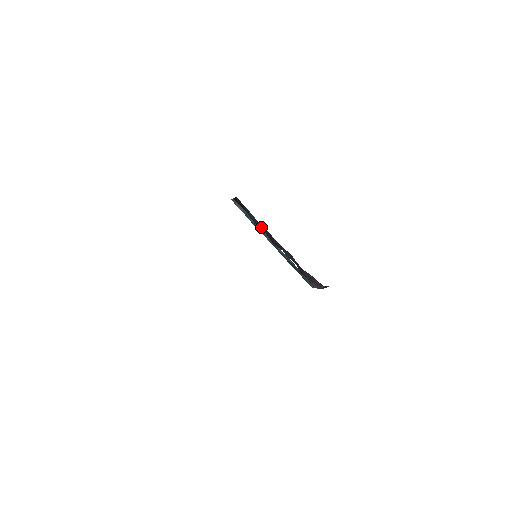
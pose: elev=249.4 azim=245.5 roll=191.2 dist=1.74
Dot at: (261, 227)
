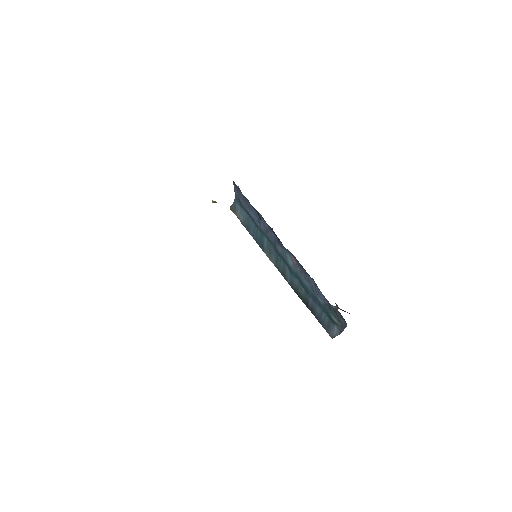
Dot at: occluded
